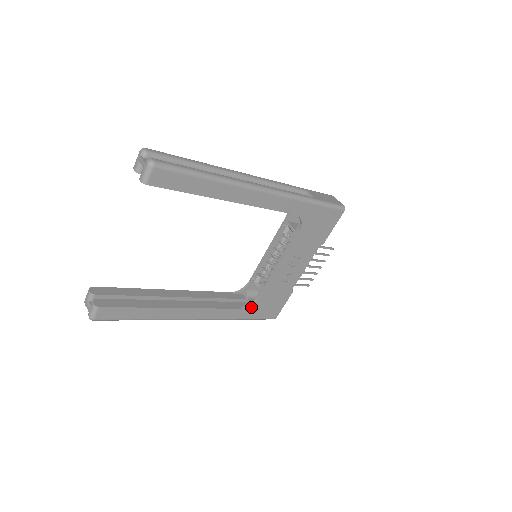
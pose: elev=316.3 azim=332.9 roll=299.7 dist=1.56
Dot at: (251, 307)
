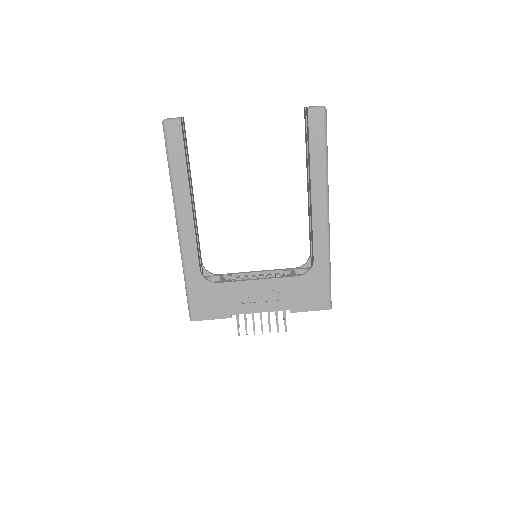
Dot at: (204, 281)
